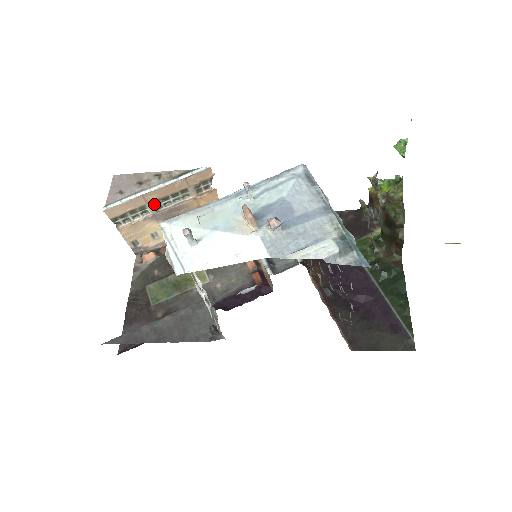
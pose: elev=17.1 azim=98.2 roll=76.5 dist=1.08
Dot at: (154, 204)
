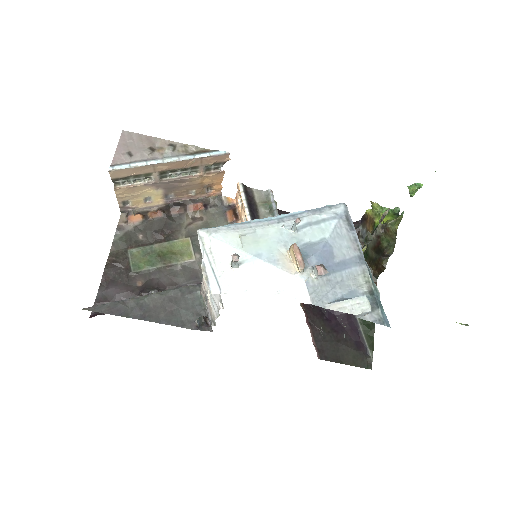
Dot at: (161, 173)
